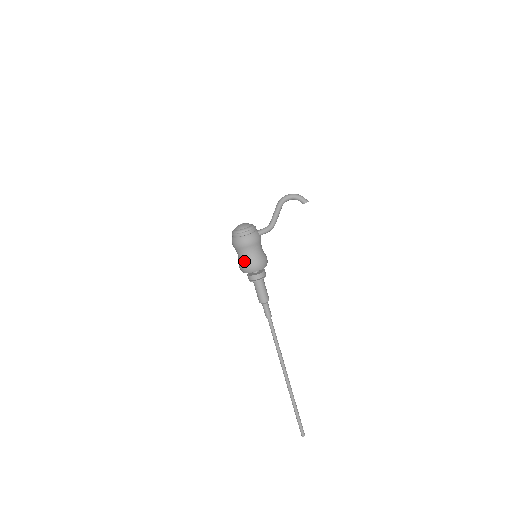
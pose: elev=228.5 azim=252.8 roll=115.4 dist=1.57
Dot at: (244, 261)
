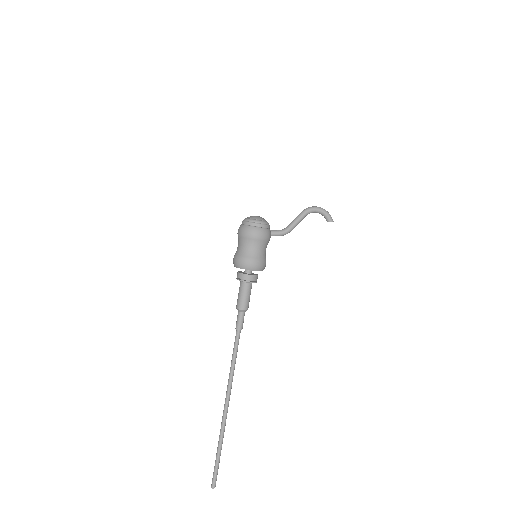
Dot at: (245, 254)
